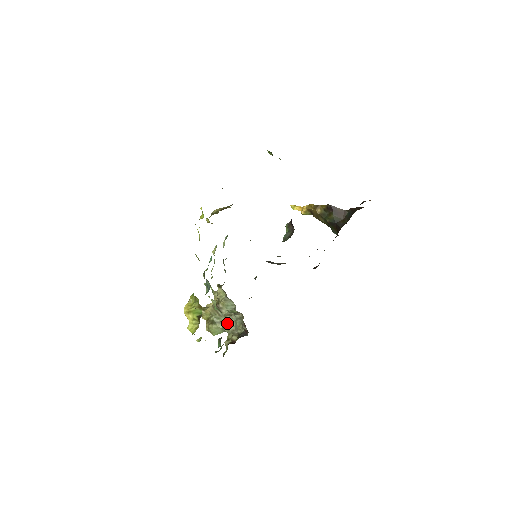
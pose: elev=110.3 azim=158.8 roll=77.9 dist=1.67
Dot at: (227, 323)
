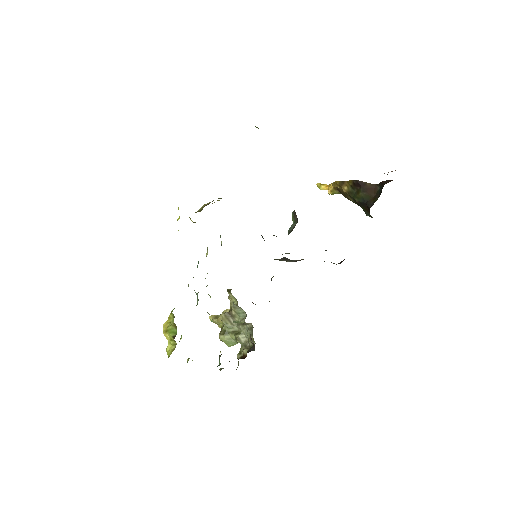
Dot at: (239, 333)
